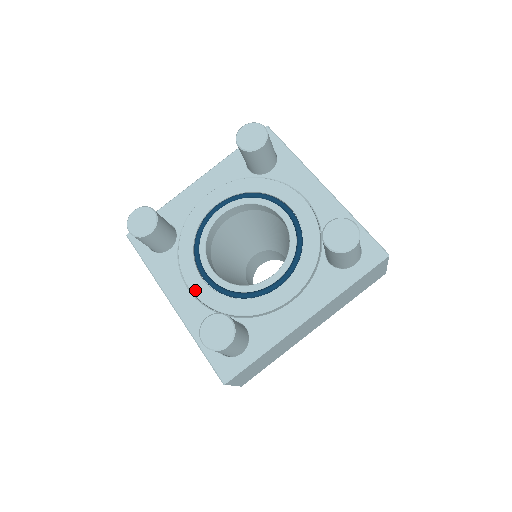
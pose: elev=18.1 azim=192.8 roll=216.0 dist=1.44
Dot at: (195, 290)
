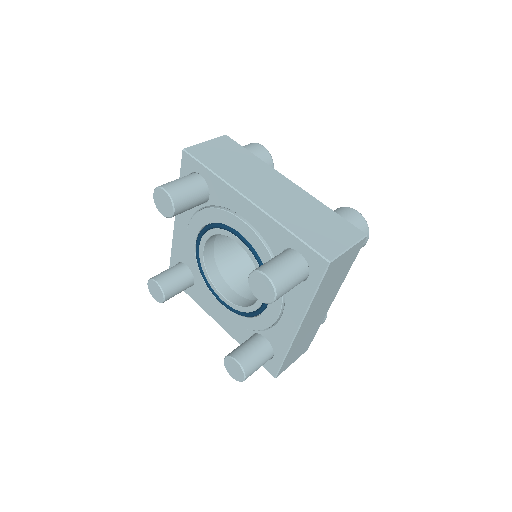
Dot at: (188, 239)
